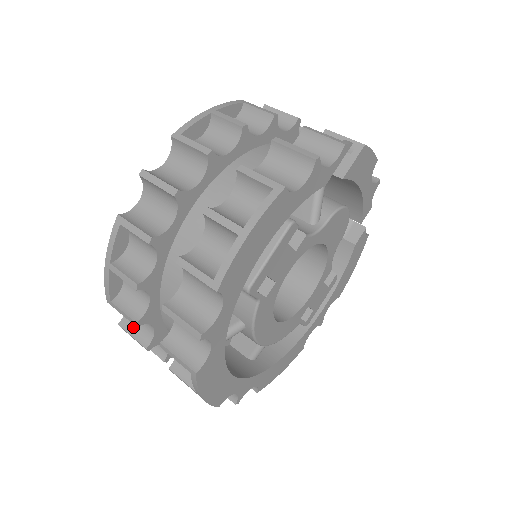
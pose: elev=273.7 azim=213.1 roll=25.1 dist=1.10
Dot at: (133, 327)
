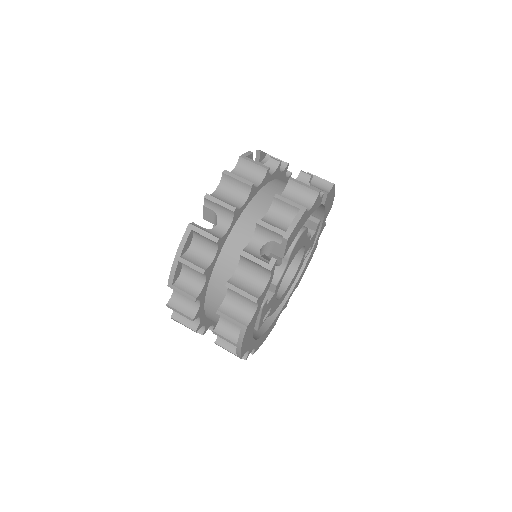
Dot at: occluded
